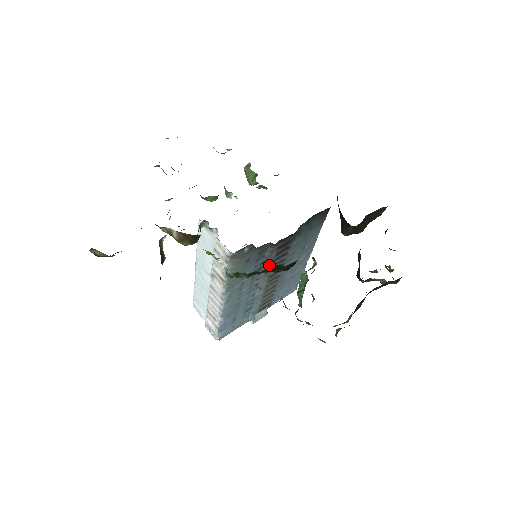
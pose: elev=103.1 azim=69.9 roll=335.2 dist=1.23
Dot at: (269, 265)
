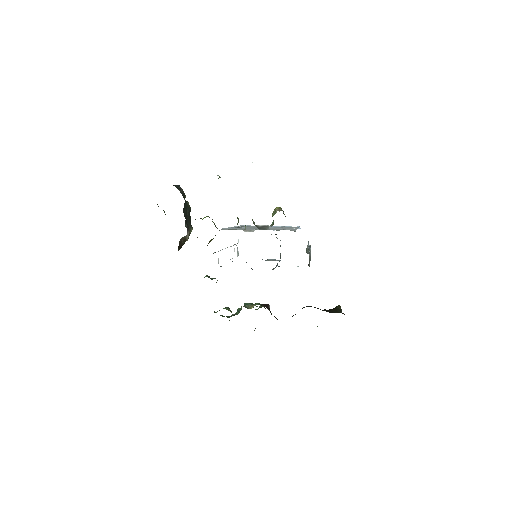
Dot at: occluded
